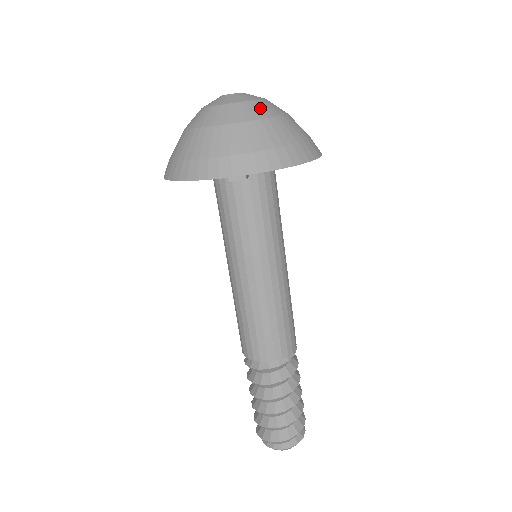
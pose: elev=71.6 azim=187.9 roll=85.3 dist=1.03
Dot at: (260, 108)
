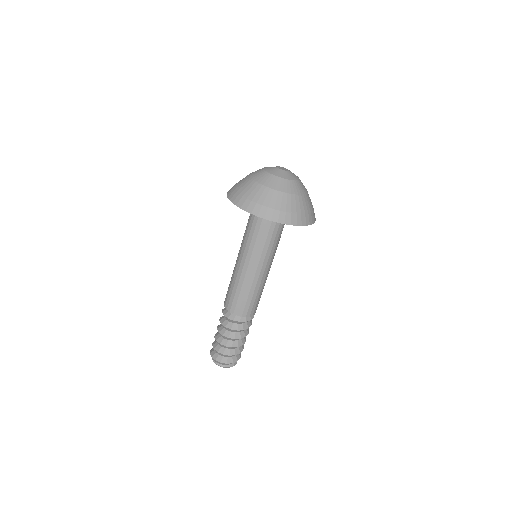
Dot at: occluded
